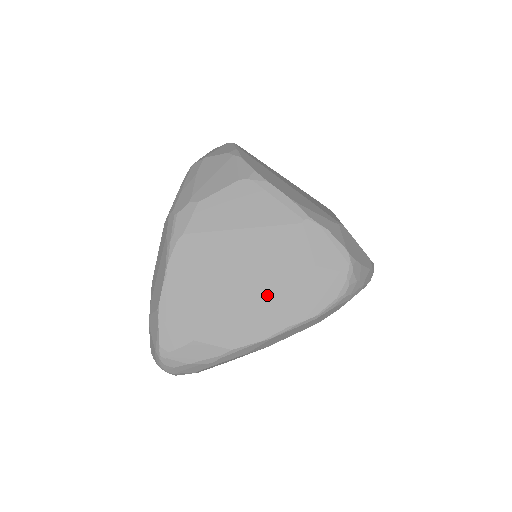
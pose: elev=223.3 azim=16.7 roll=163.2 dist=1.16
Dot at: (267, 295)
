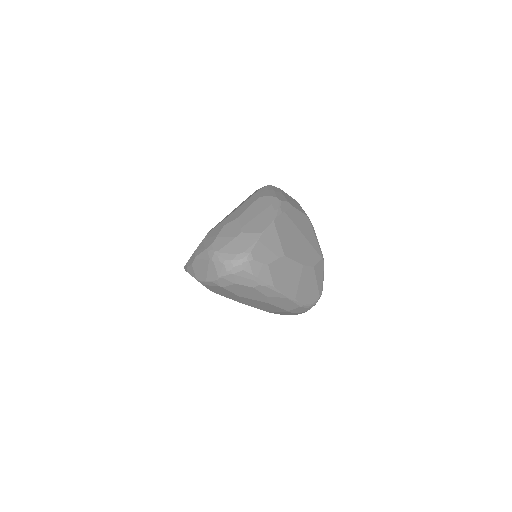
Dot at: (300, 275)
